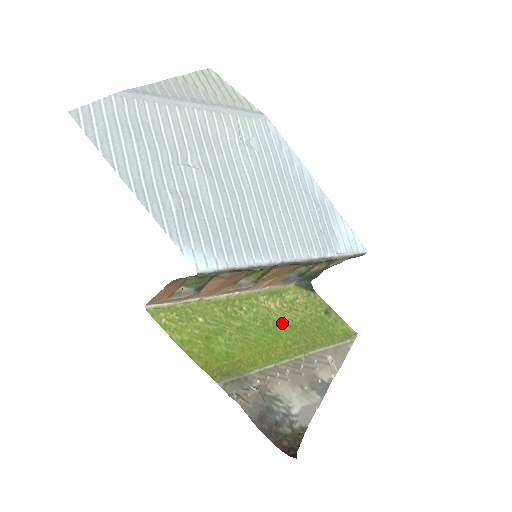
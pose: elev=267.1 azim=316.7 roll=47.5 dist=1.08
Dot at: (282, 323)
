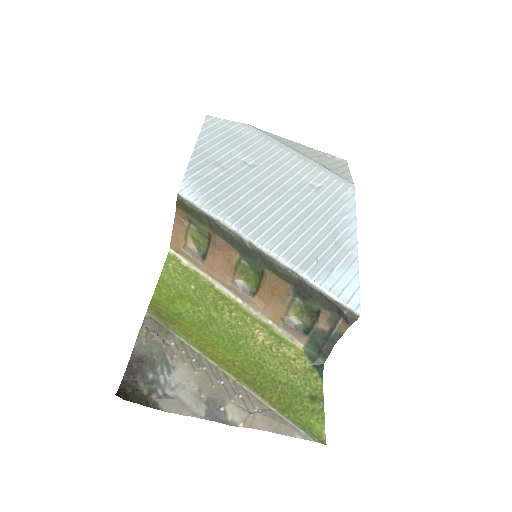
Dot at: (253, 353)
